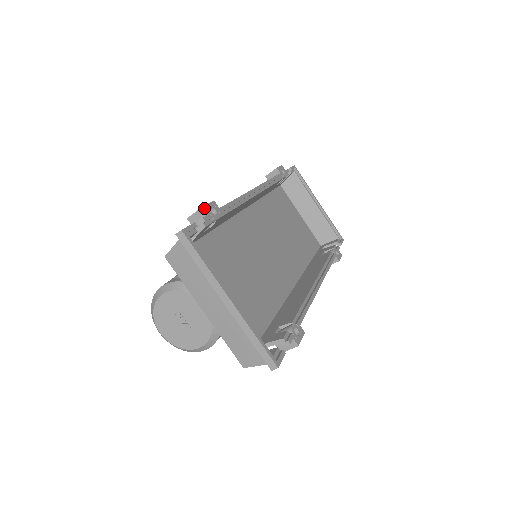
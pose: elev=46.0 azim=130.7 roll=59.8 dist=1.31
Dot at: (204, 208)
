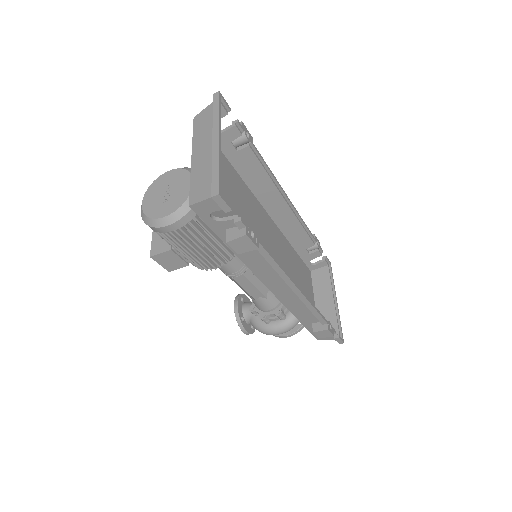
Dot at: (243, 123)
